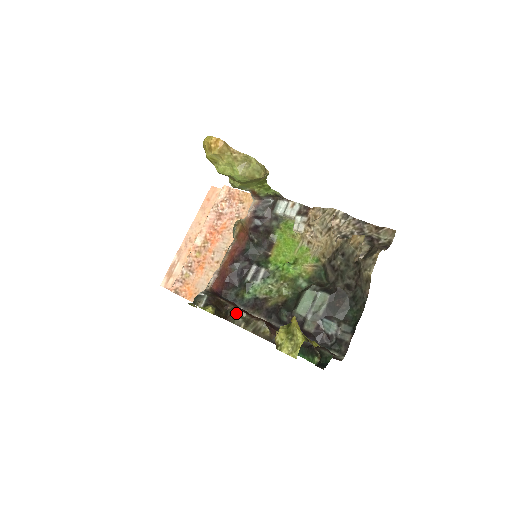
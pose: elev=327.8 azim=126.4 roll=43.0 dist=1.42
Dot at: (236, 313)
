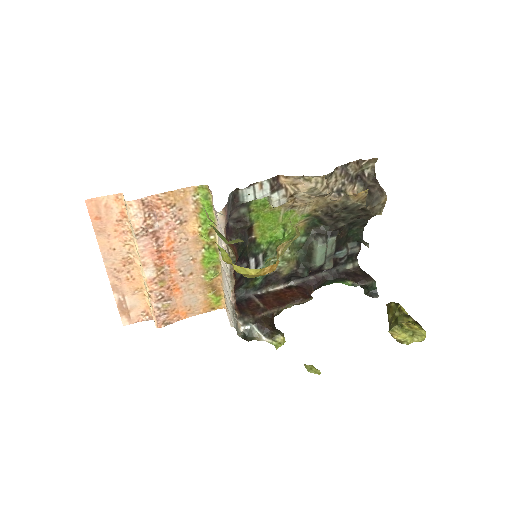
Dot at: occluded
